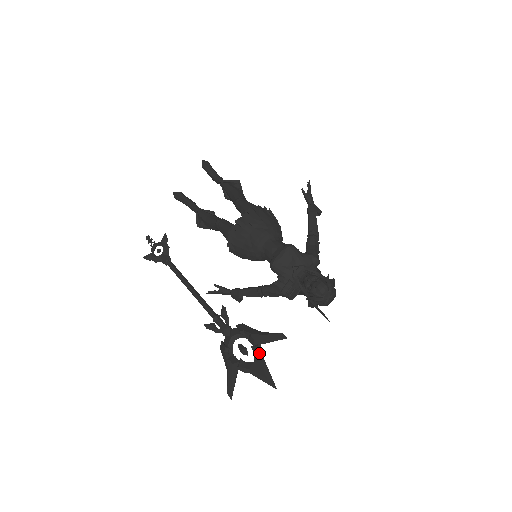
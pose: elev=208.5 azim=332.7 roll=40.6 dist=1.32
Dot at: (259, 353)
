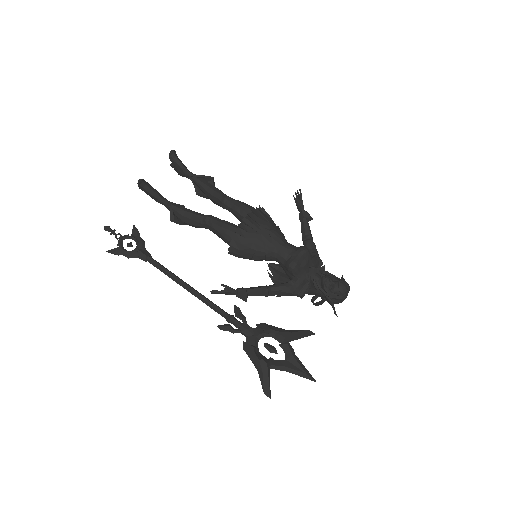
Dot at: (291, 350)
